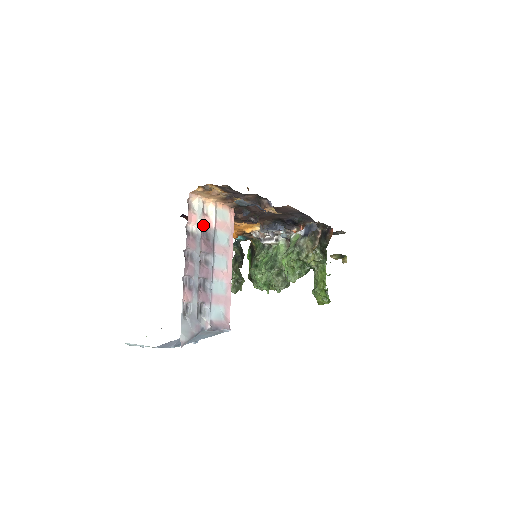
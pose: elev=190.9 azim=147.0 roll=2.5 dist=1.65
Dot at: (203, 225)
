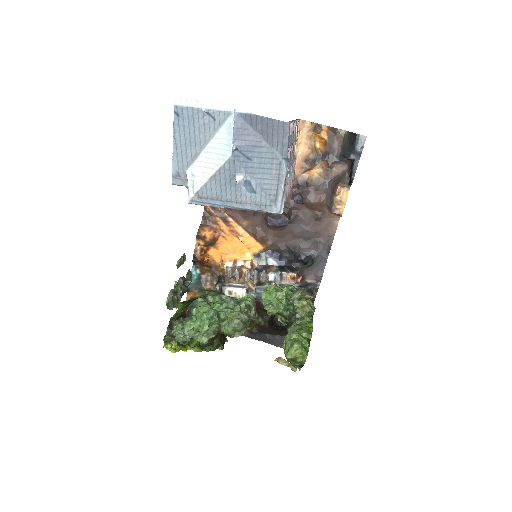
Dot at: (295, 143)
